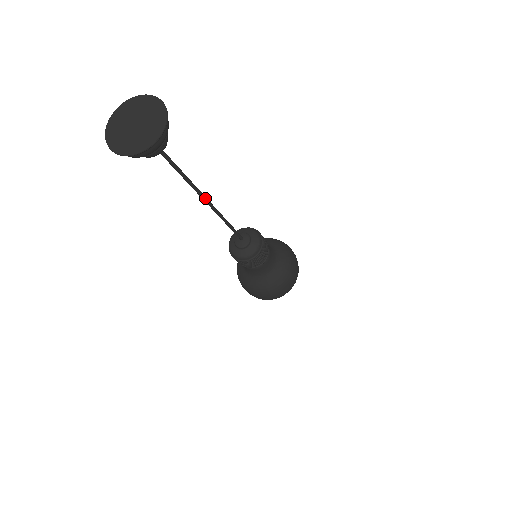
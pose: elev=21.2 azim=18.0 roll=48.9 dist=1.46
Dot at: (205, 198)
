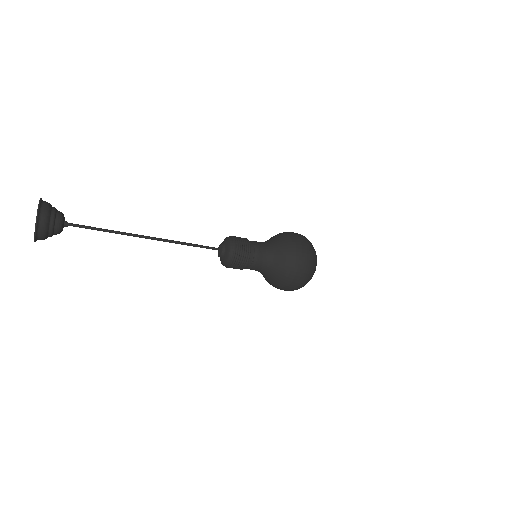
Dot at: (141, 237)
